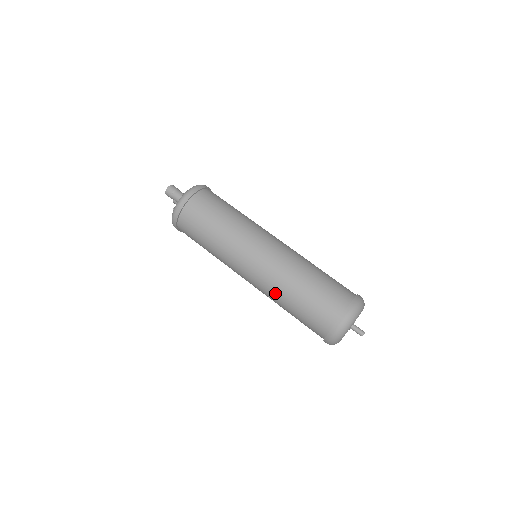
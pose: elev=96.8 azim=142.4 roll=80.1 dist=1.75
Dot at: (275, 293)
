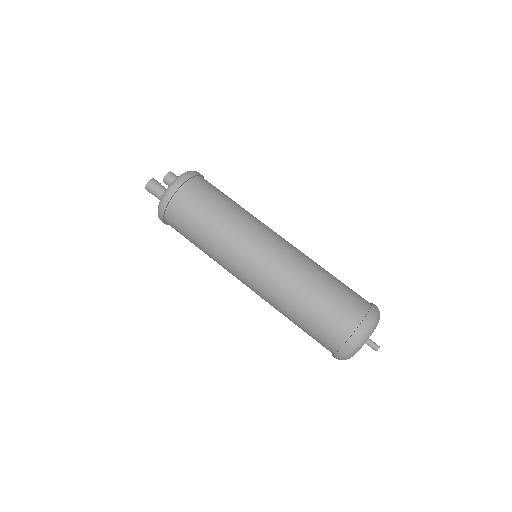
Dot at: (275, 308)
